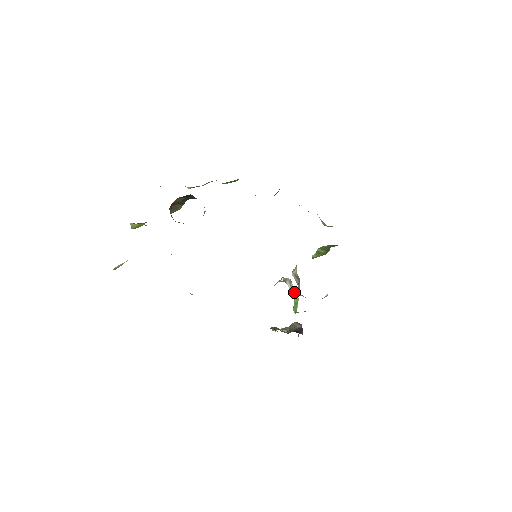
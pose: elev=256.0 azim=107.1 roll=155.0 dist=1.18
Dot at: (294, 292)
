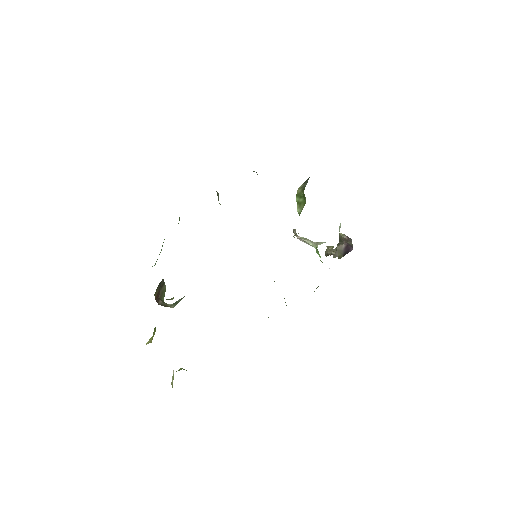
Dot at: (313, 246)
